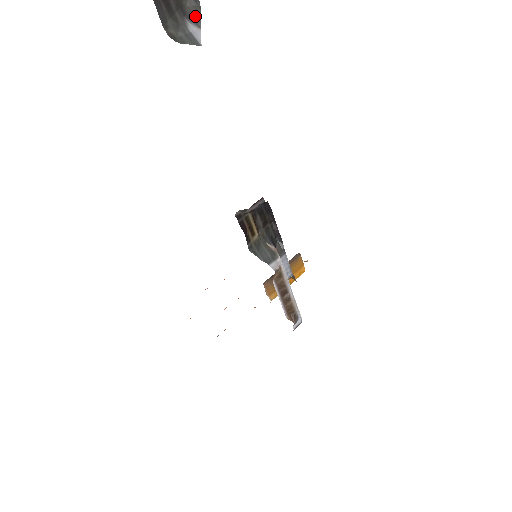
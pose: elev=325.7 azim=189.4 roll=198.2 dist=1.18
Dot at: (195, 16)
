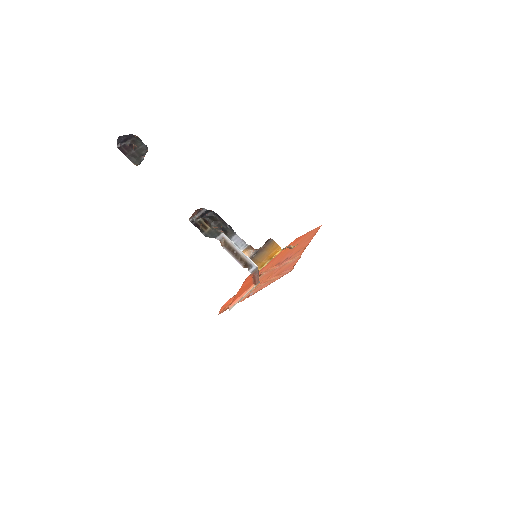
Dot at: (145, 154)
